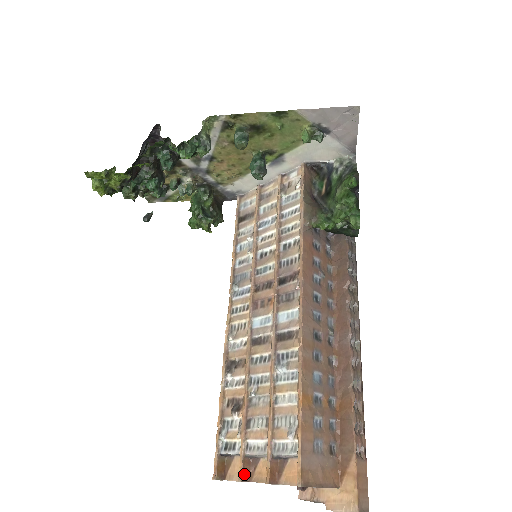
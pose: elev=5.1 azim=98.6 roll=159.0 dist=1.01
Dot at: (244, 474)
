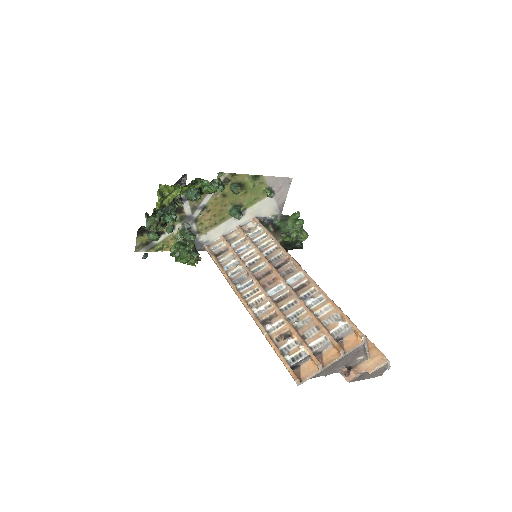
Dot at: (319, 362)
